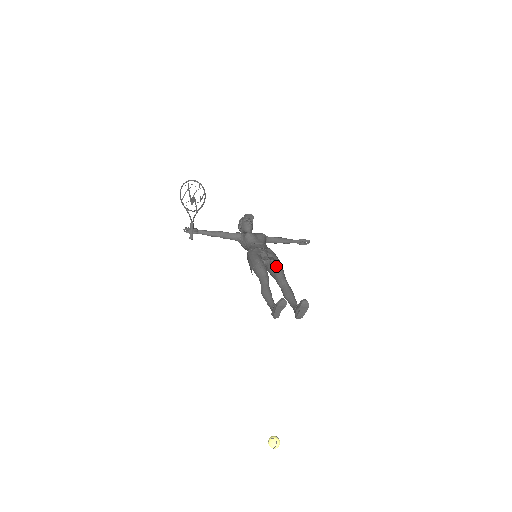
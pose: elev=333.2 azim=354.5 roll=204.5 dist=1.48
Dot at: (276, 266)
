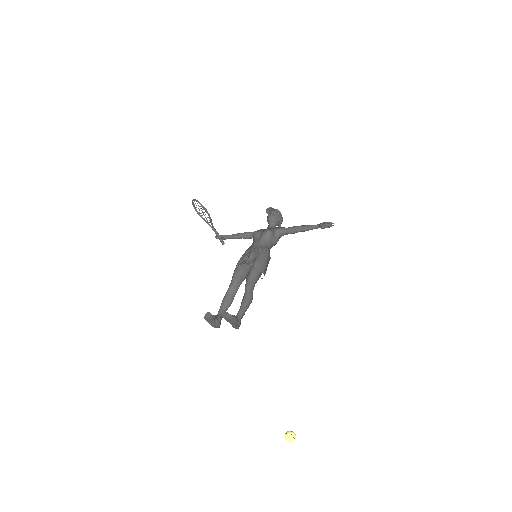
Dot at: (249, 270)
